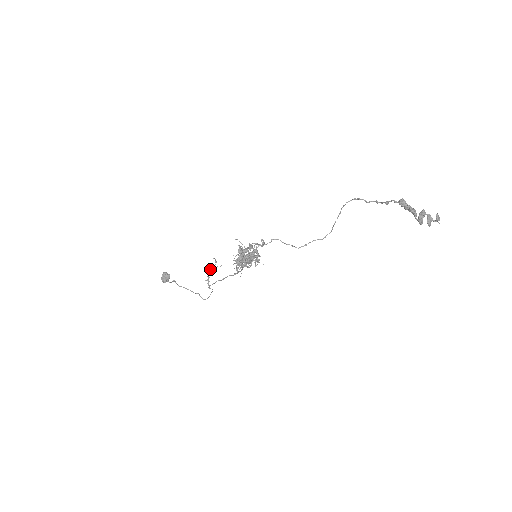
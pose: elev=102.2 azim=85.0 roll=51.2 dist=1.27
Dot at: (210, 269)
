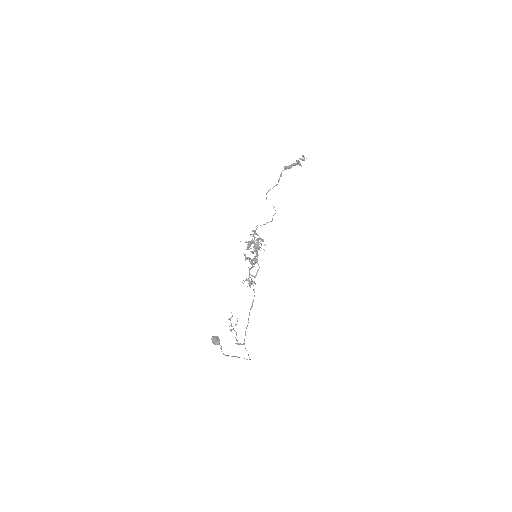
Dot at: (233, 329)
